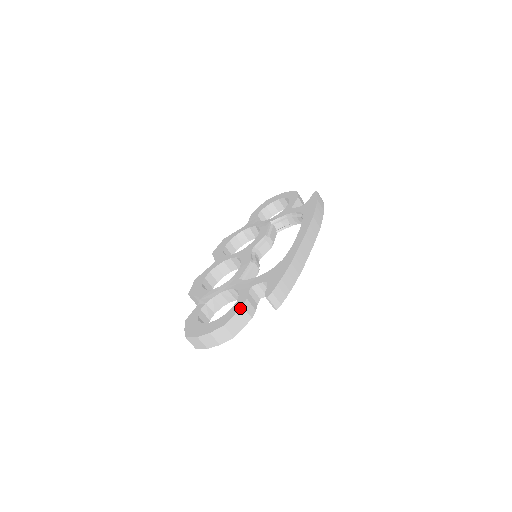
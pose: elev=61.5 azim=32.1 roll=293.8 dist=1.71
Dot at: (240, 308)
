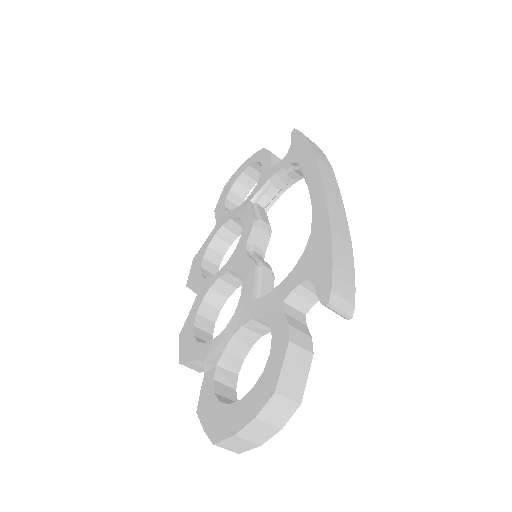
Dot at: (287, 346)
